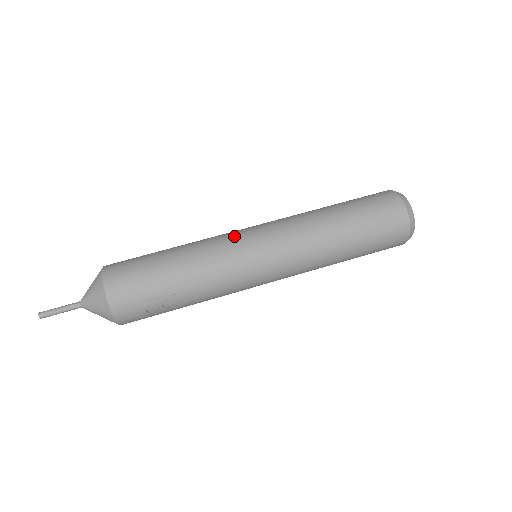
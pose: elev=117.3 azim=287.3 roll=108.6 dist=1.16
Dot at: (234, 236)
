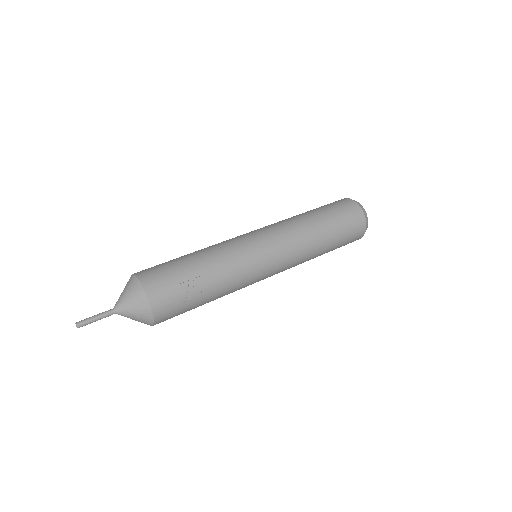
Dot at: (235, 237)
